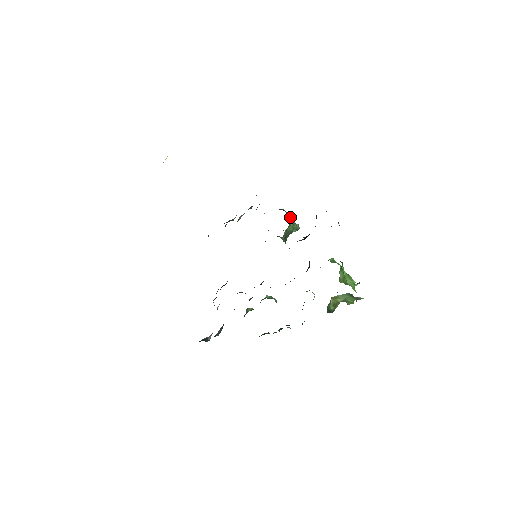
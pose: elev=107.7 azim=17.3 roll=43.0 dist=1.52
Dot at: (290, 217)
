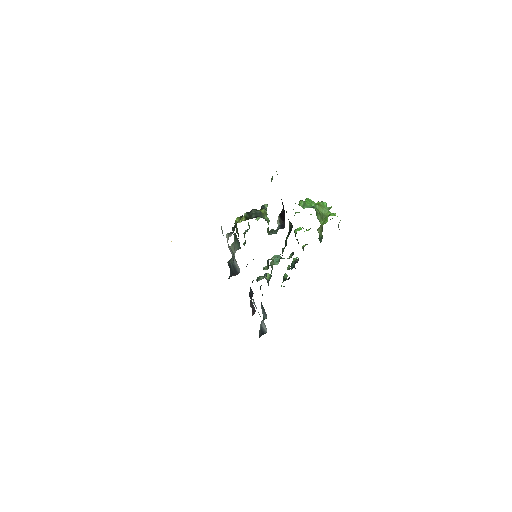
Dot at: (262, 213)
